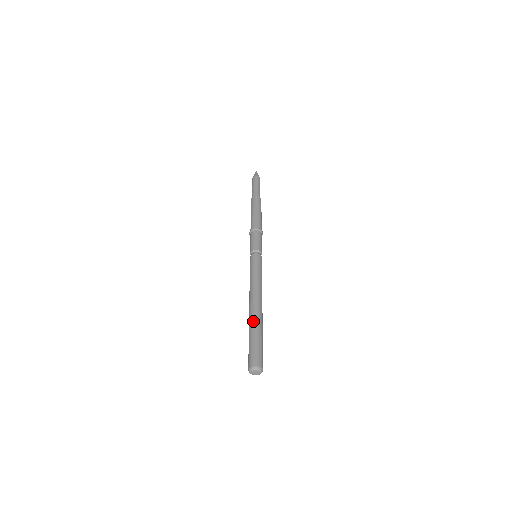
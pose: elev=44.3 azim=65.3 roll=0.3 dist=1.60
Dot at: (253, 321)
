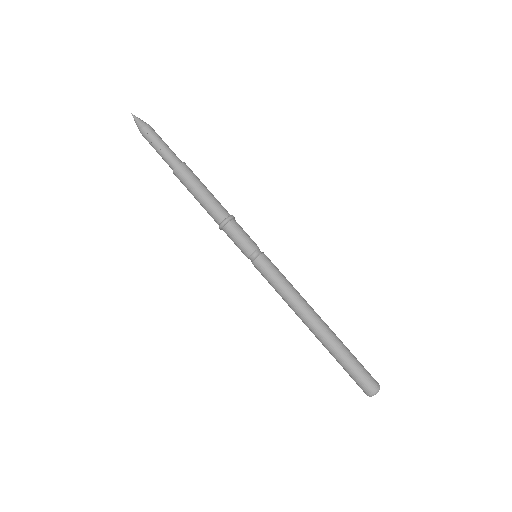
Dot at: (335, 342)
